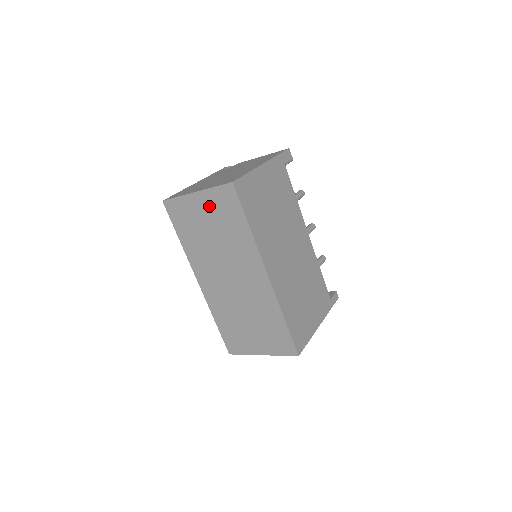
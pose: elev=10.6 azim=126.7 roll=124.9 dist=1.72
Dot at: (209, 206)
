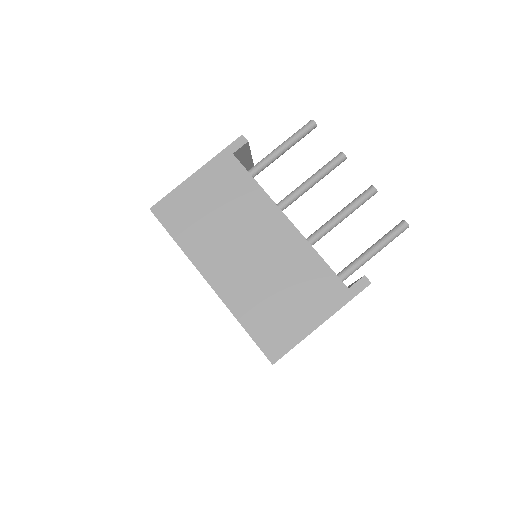
Dot at: occluded
